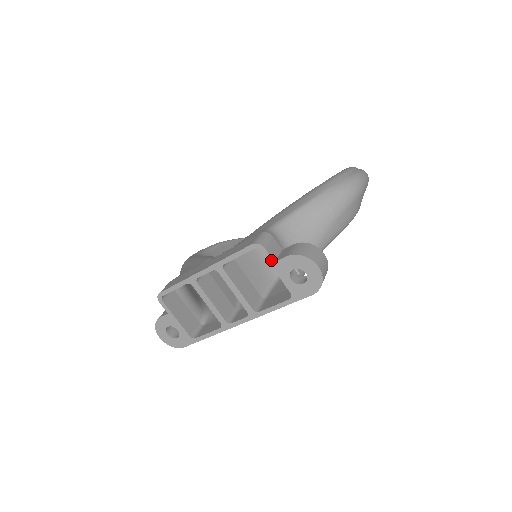
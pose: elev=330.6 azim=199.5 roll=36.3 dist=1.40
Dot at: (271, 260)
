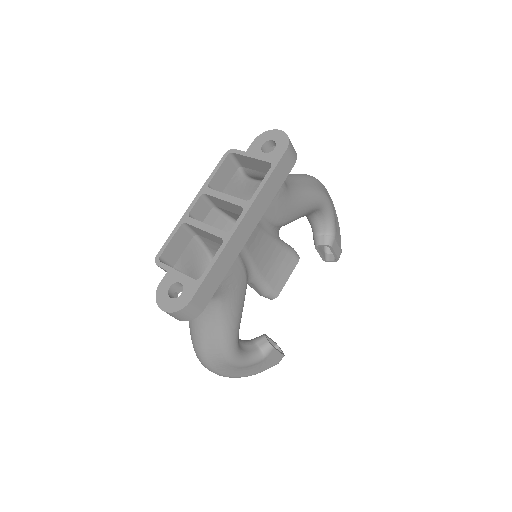
Dot at: (243, 153)
